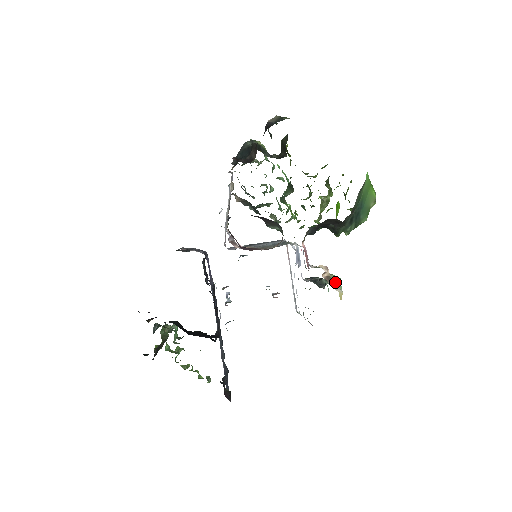
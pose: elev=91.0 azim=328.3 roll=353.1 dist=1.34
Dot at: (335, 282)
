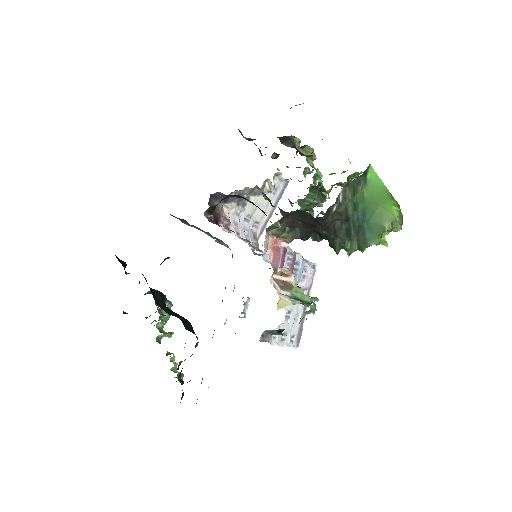
Dot at: (299, 296)
